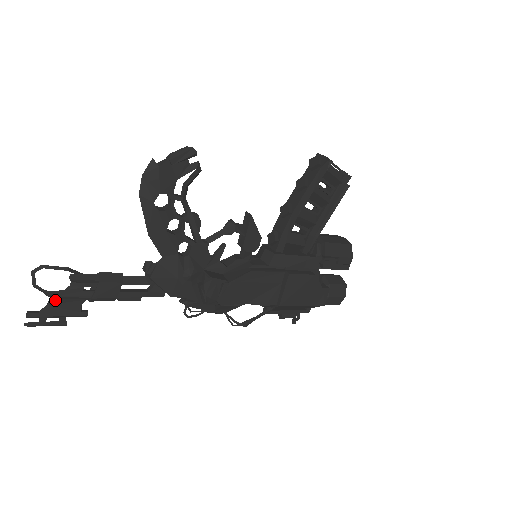
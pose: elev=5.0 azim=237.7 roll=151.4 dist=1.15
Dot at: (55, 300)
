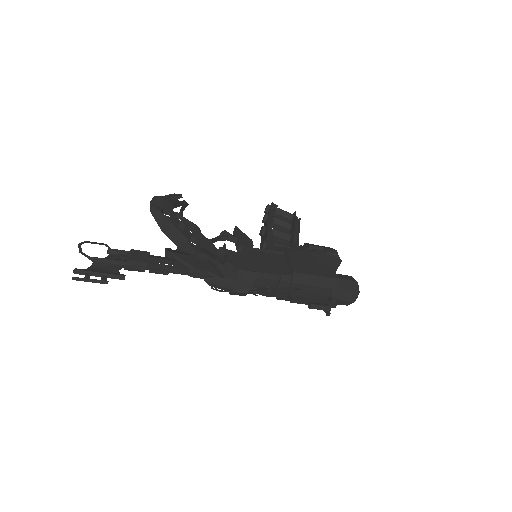
Dot at: (97, 263)
